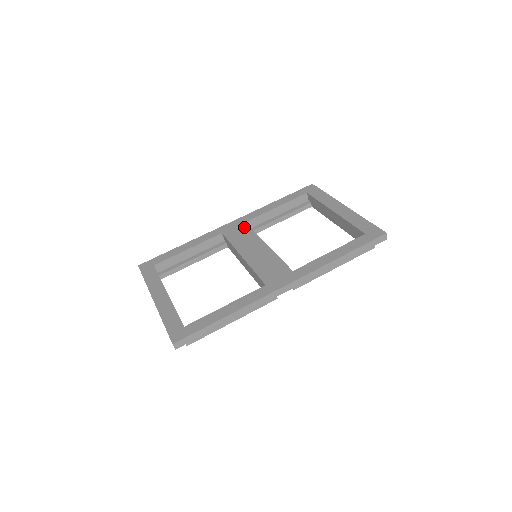
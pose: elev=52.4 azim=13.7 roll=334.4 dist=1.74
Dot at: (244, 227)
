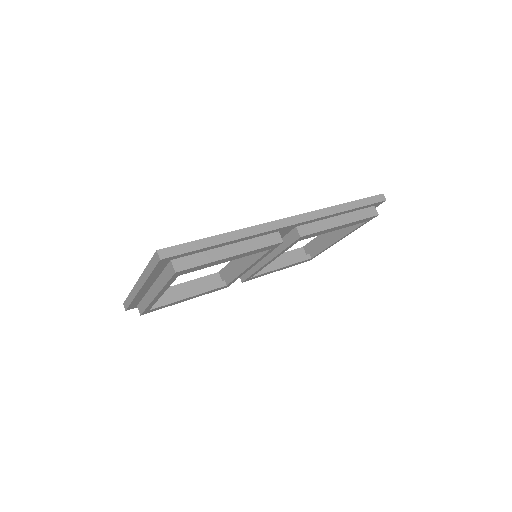
Dot at: occluded
